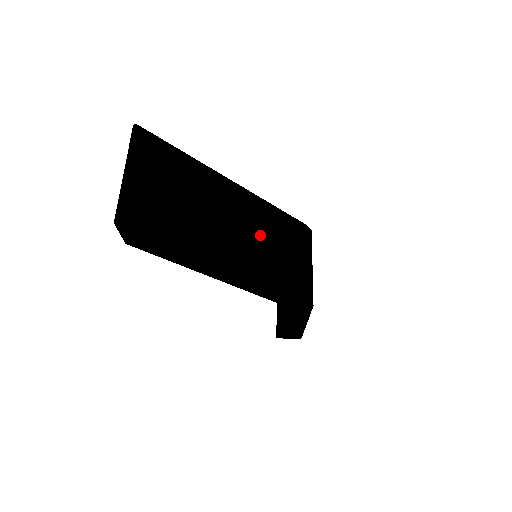
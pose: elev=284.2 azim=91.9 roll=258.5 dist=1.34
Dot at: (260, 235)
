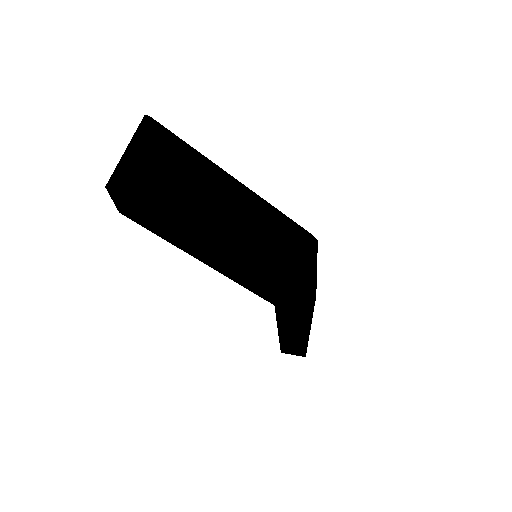
Dot at: (256, 231)
